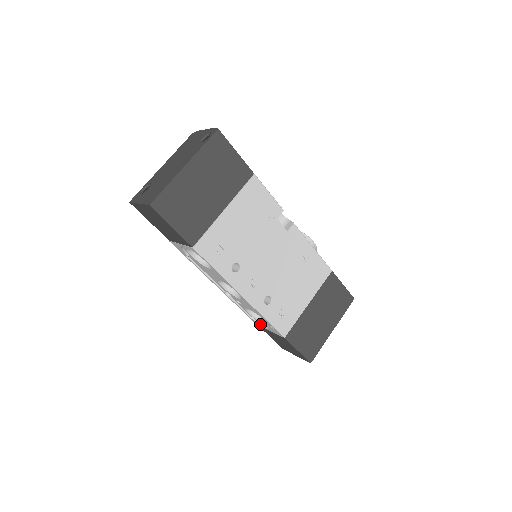
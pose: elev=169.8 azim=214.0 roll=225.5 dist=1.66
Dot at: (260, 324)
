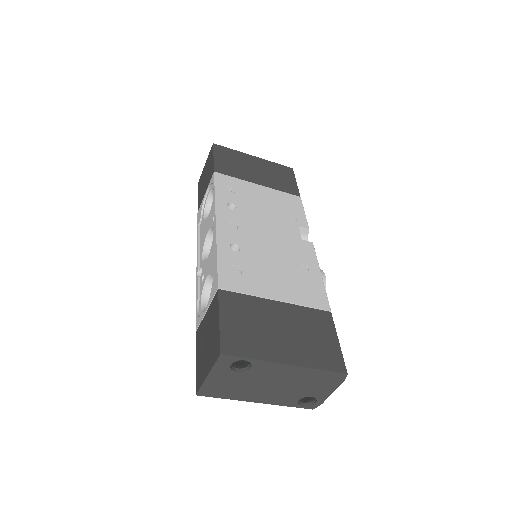
Dot at: (201, 317)
